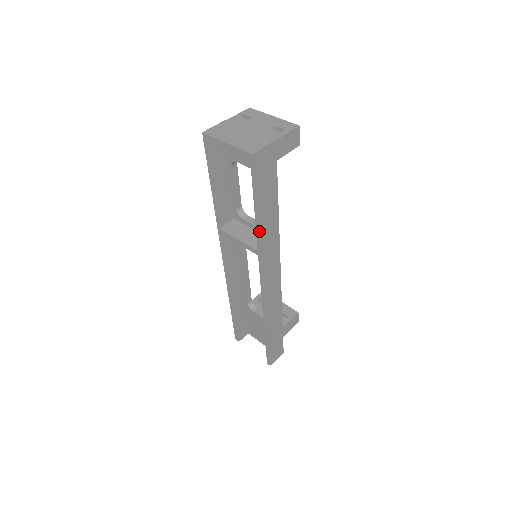
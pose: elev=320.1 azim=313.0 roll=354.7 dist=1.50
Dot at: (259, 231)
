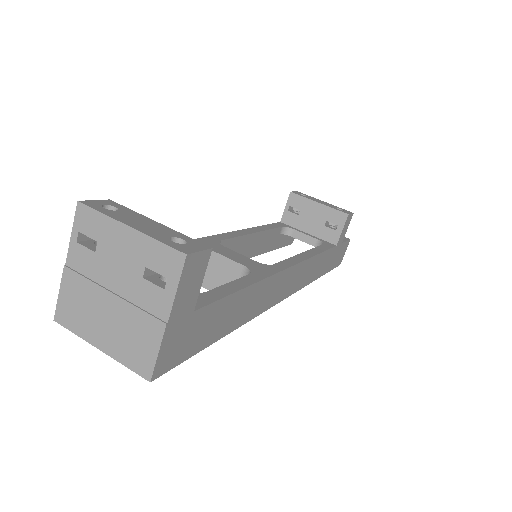
Dot at: (239, 325)
